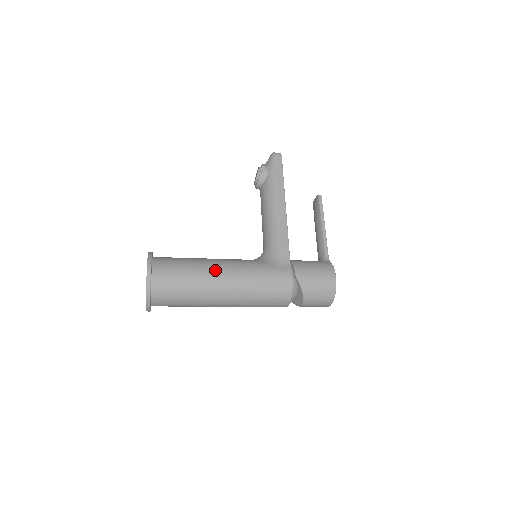
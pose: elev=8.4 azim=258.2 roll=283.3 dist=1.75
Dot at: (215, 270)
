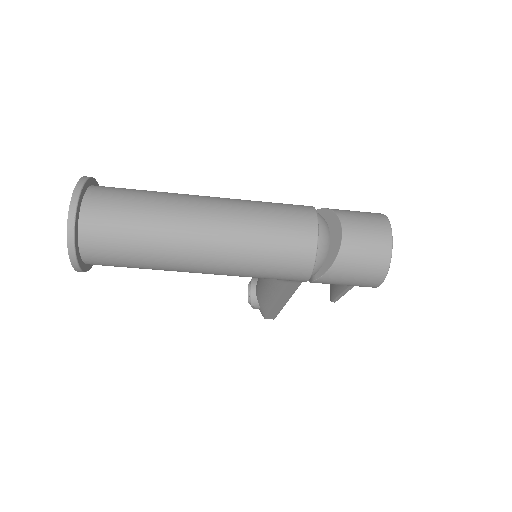
Dot at: occluded
